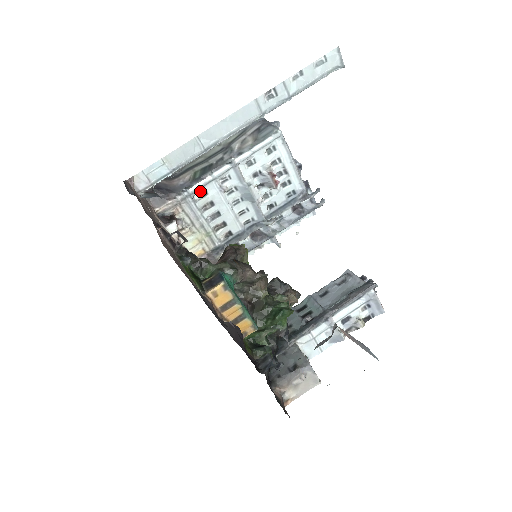
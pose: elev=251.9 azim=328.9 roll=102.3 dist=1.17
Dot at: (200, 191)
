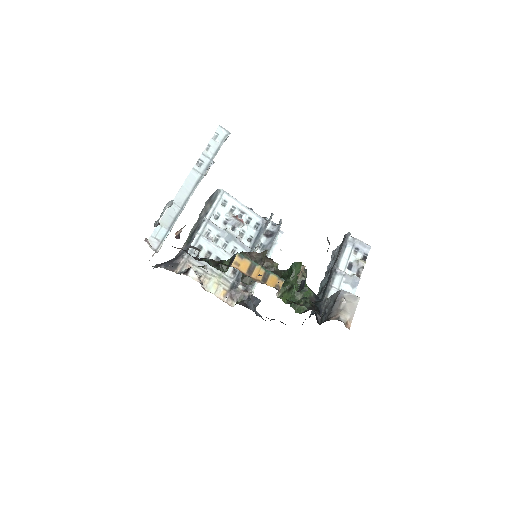
Dot at: occluded
